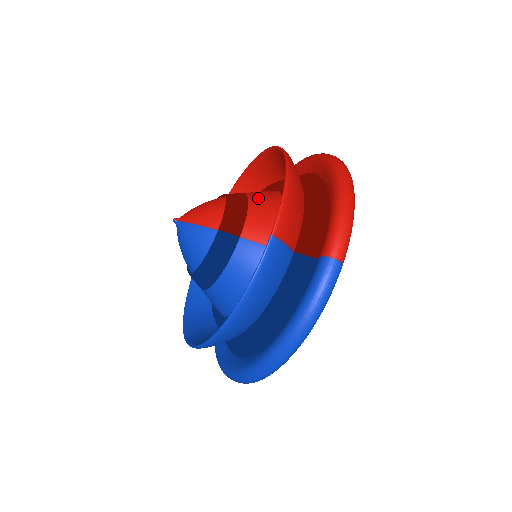
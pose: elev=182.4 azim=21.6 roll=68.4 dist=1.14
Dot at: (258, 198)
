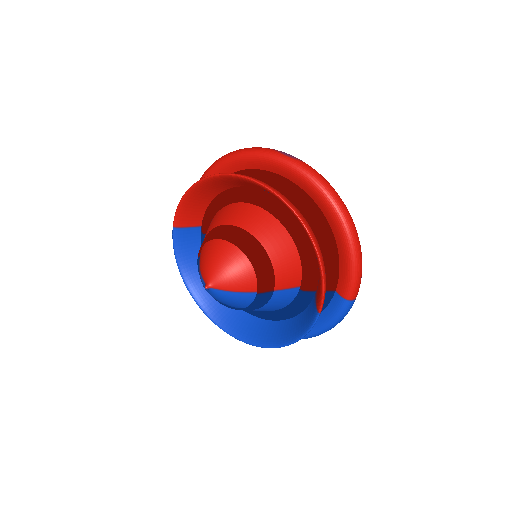
Dot at: (274, 247)
